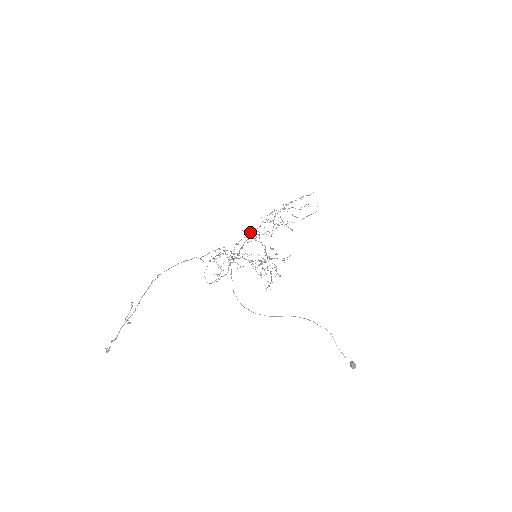
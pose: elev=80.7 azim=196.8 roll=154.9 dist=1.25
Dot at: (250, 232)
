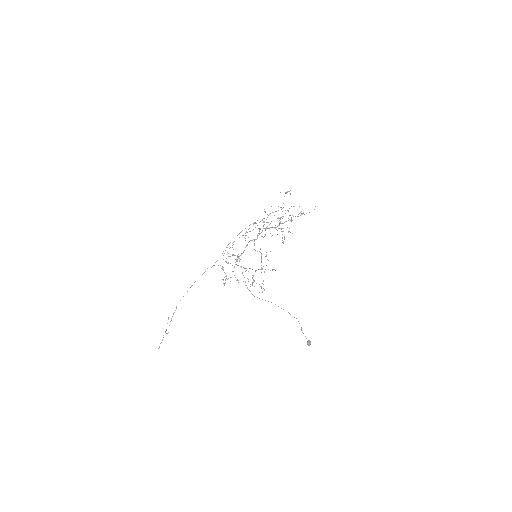
Dot at: occluded
